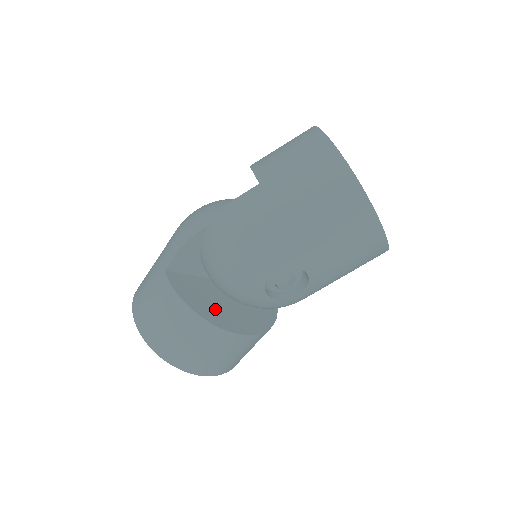
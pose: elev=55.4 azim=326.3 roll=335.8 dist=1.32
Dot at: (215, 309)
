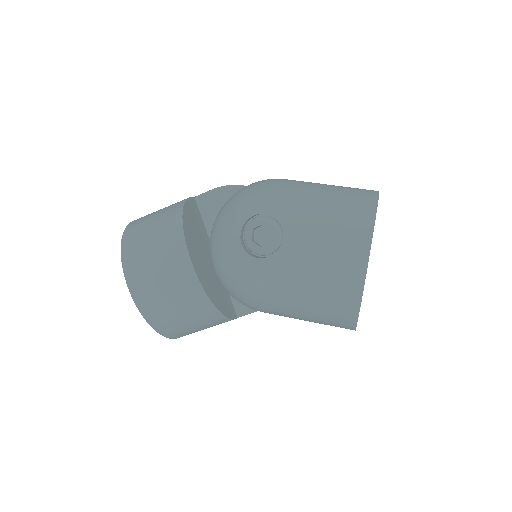
Dot at: (194, 236)
